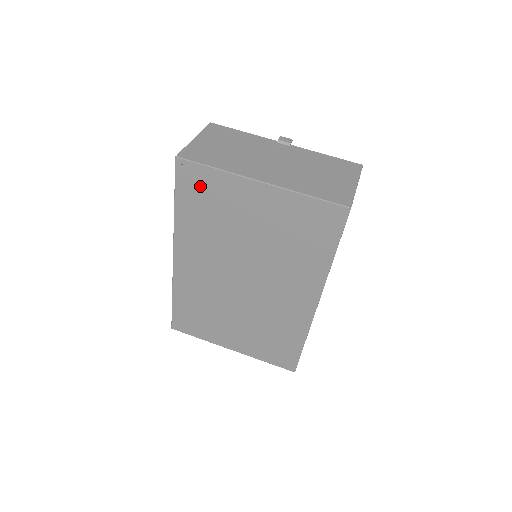
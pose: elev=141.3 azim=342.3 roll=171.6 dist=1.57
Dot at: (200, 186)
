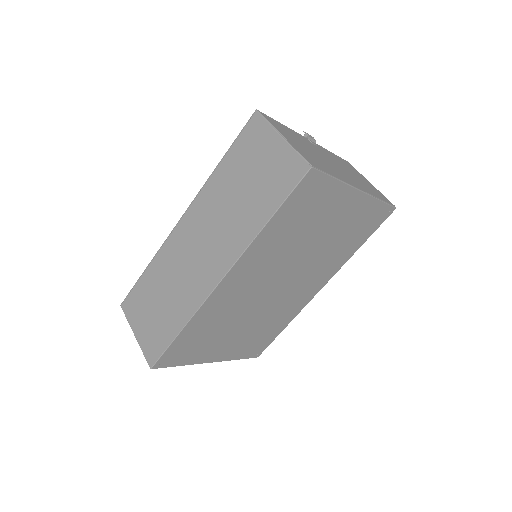
Dot at: (311, 197)
